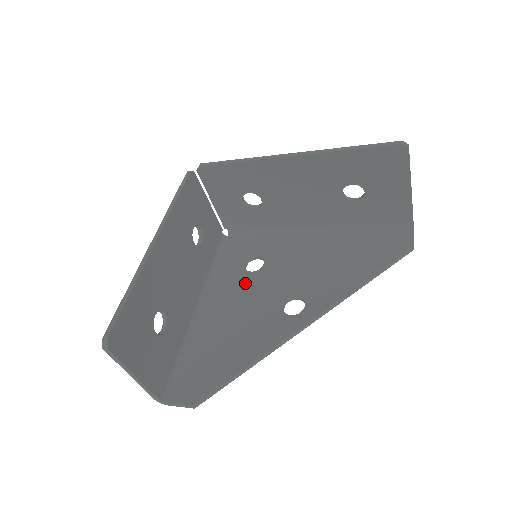
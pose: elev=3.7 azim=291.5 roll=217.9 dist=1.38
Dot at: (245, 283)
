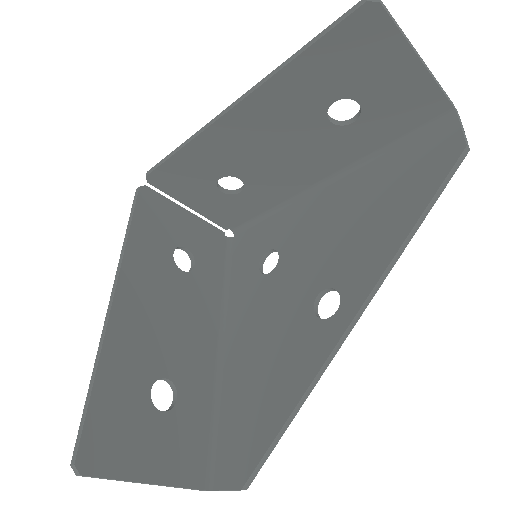
Dot at: (264, 292)
